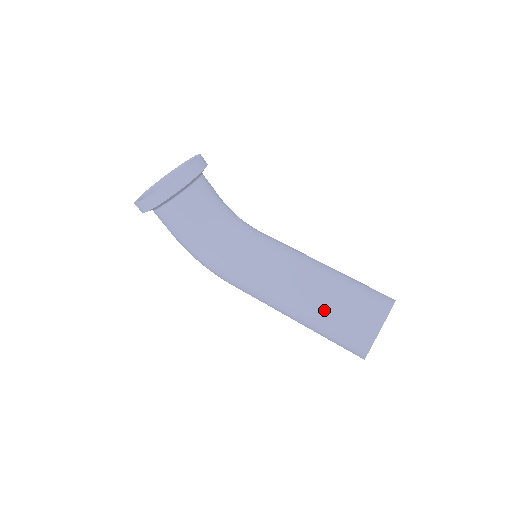
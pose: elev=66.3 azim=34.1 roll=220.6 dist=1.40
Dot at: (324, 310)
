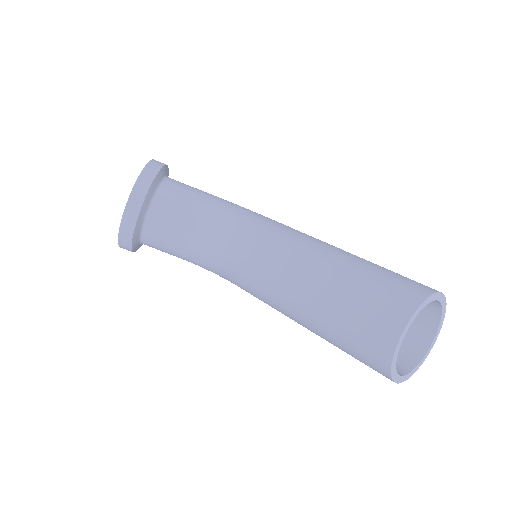
Dot at: (324, 334)
